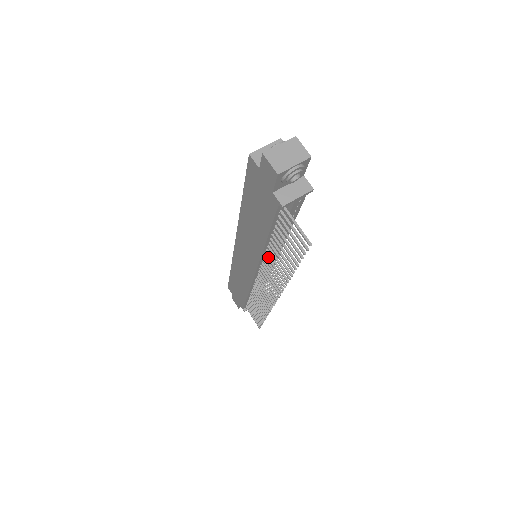
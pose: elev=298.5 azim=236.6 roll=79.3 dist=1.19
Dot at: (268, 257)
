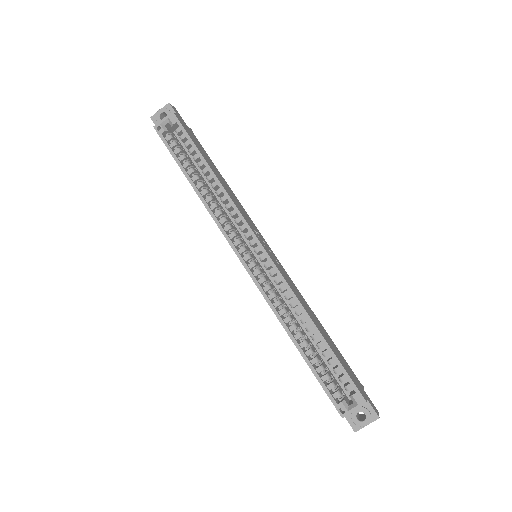
Dot at: occluded
